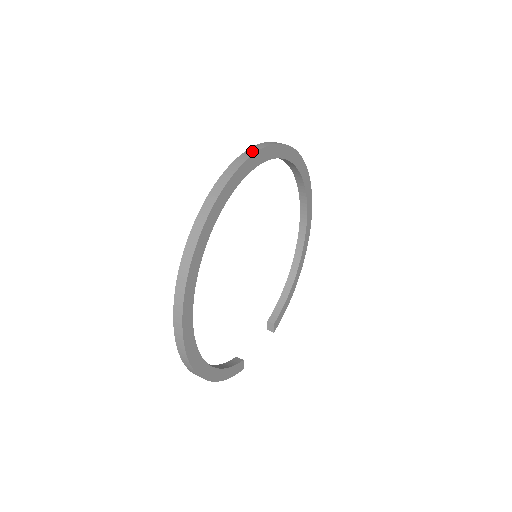
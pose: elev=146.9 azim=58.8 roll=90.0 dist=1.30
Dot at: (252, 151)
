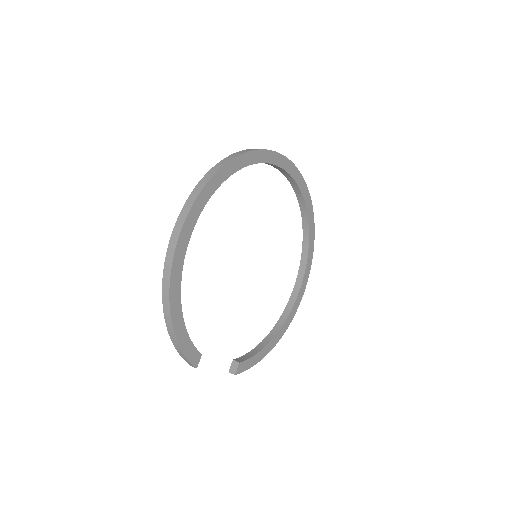
Dot at: (288, 160)
